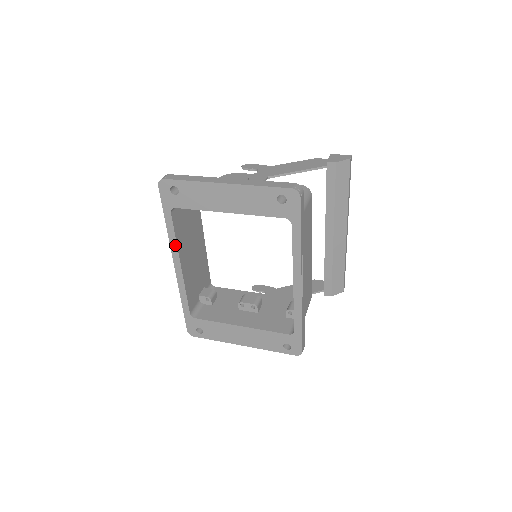
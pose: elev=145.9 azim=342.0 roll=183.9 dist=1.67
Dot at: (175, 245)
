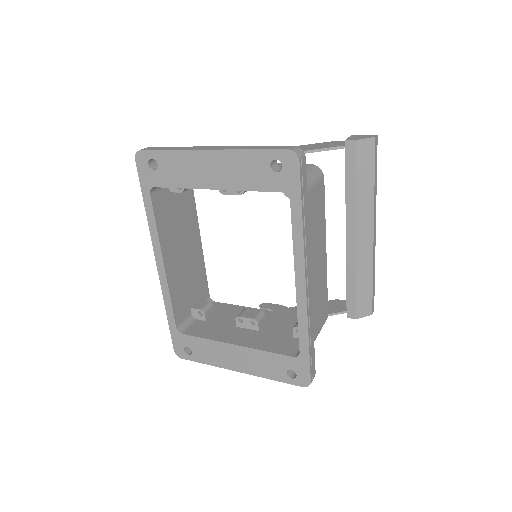
Dot at: (156, 236)
